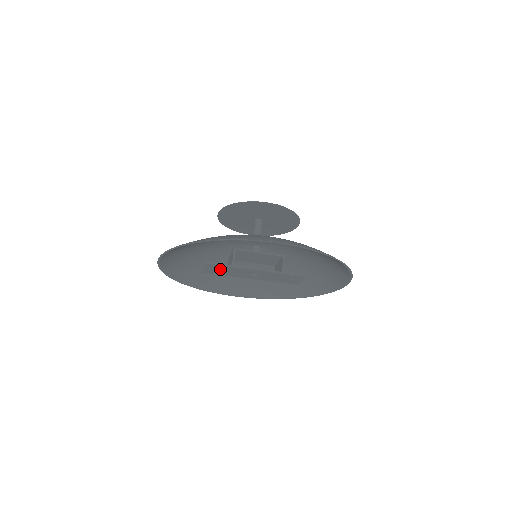
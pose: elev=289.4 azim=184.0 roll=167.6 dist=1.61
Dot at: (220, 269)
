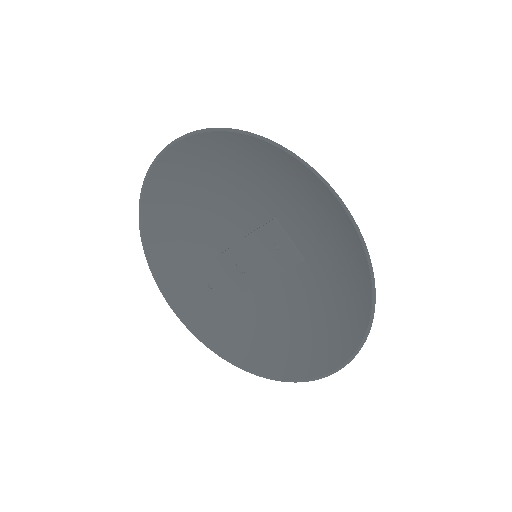
Dot at: (210, 282)
